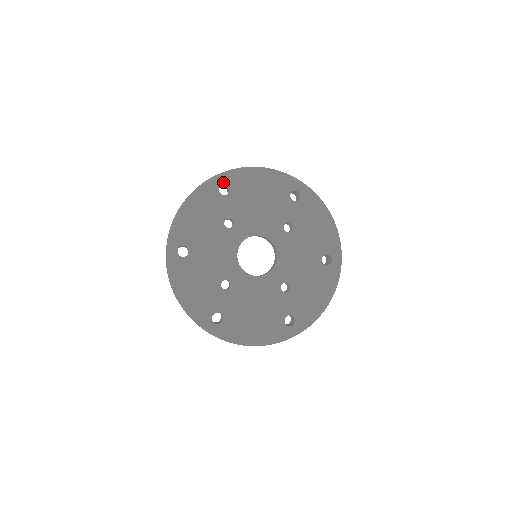
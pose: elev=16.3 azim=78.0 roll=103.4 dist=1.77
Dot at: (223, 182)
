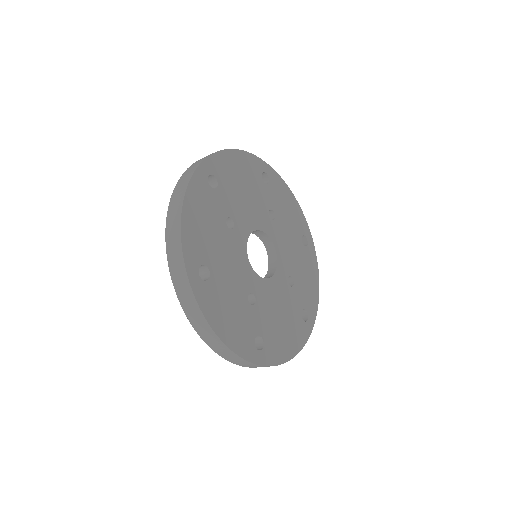
Dot at: (208, 172)
